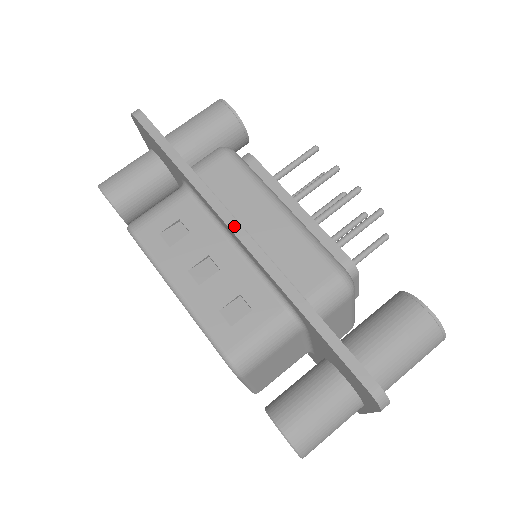
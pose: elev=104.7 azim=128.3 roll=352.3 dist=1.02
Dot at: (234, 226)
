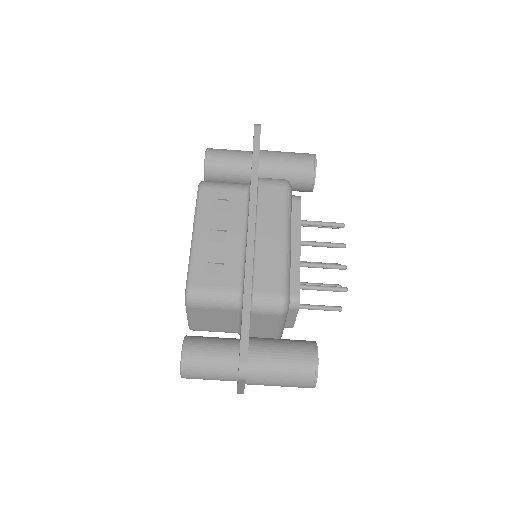
Dot at: (251, 225)
